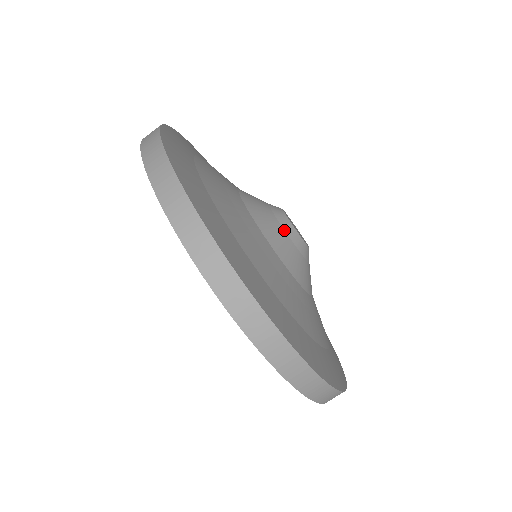
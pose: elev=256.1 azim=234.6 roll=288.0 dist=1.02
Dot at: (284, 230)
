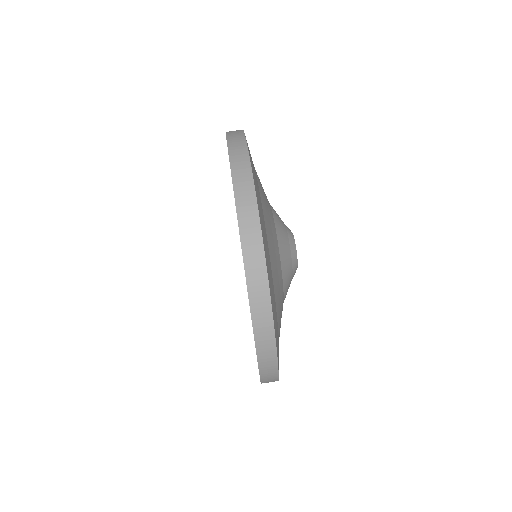
Dot at: (290, 248)
